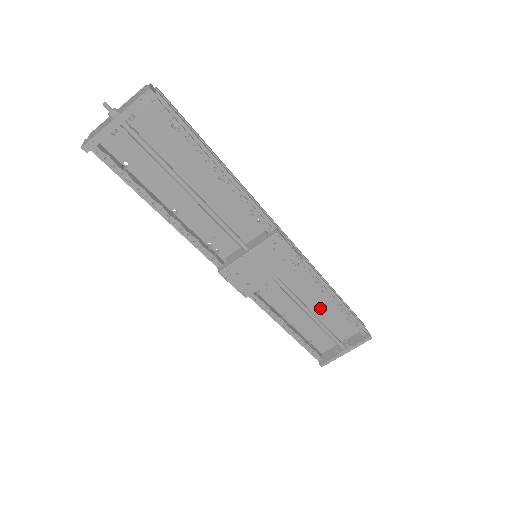
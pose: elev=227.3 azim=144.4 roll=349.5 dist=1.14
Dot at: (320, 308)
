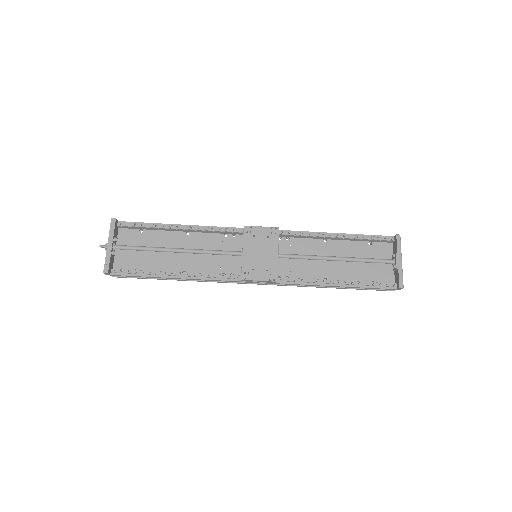
Dot at: (341, 253)
